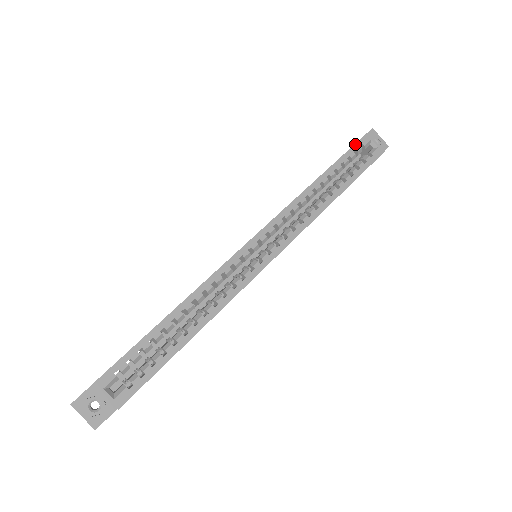
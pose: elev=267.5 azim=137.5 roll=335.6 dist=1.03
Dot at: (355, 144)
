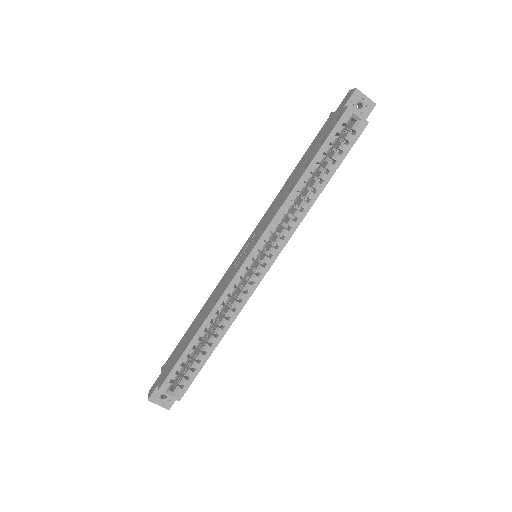
Dot at: (335, 126)
